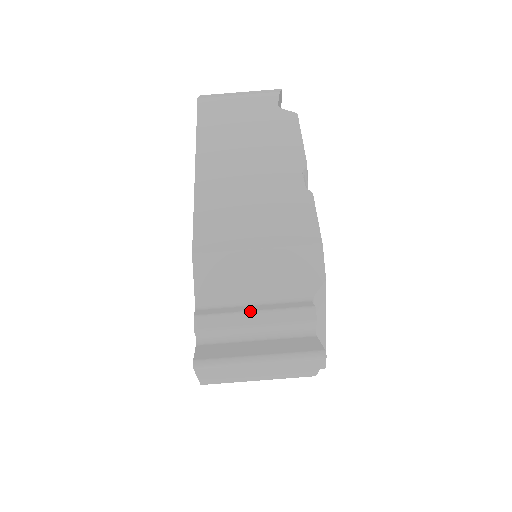
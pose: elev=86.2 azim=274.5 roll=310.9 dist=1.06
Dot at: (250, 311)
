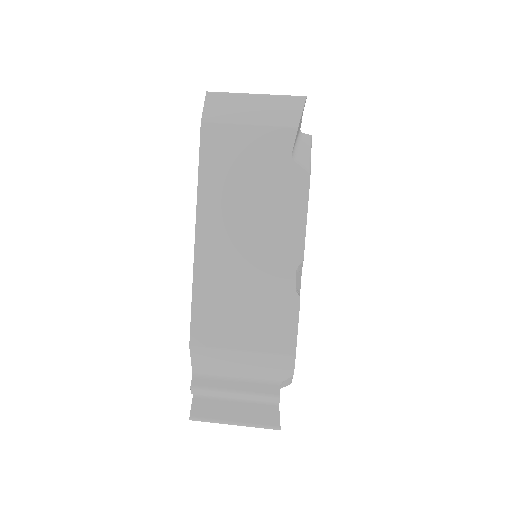
Dot at: occluded
